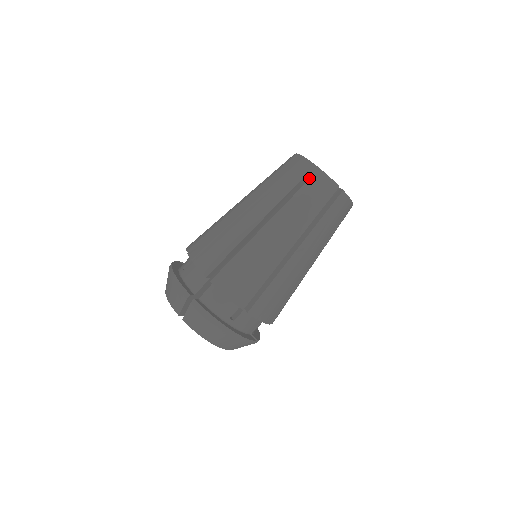
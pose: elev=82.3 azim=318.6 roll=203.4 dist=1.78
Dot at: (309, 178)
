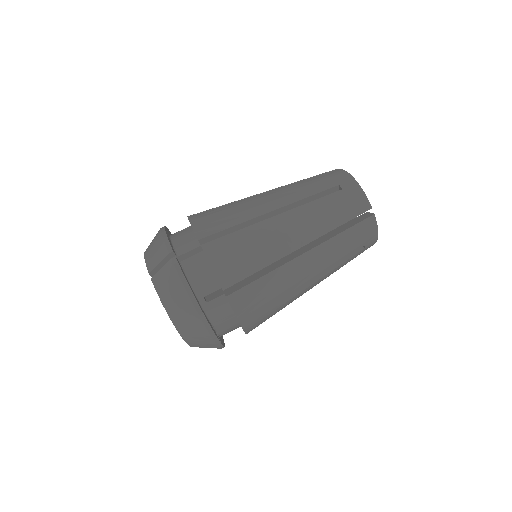
Dot at: (344, 187)
